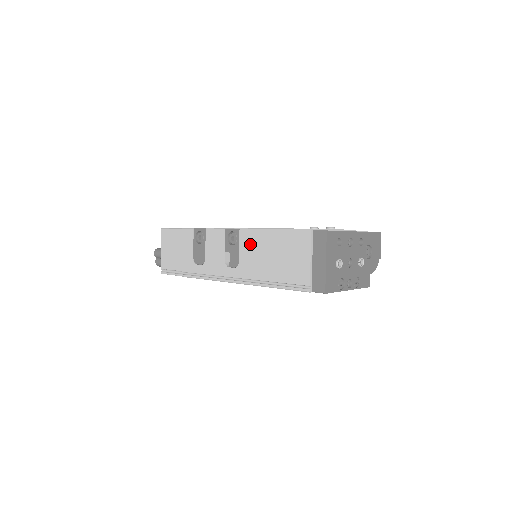
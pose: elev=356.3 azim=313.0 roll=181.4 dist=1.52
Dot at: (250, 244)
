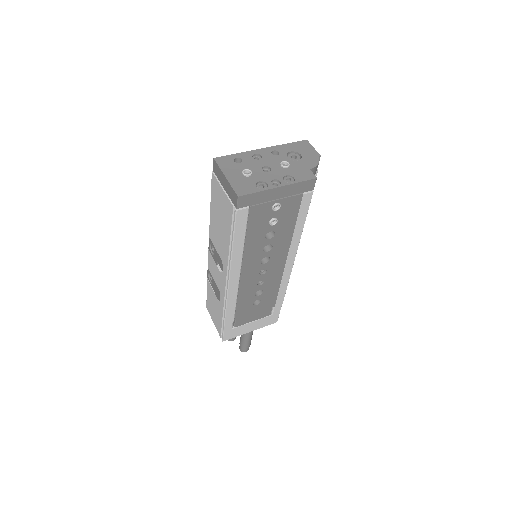
Dot at: (214, 236)
